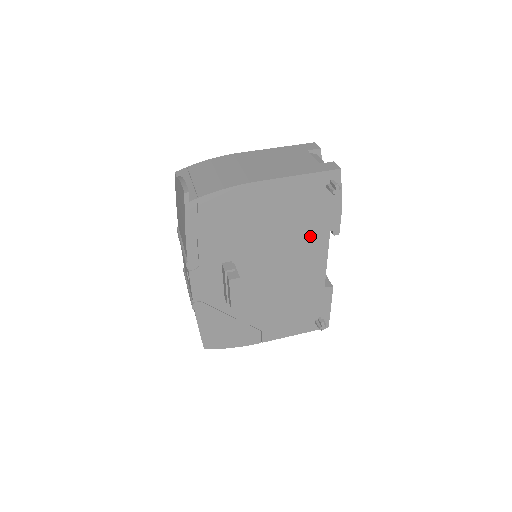
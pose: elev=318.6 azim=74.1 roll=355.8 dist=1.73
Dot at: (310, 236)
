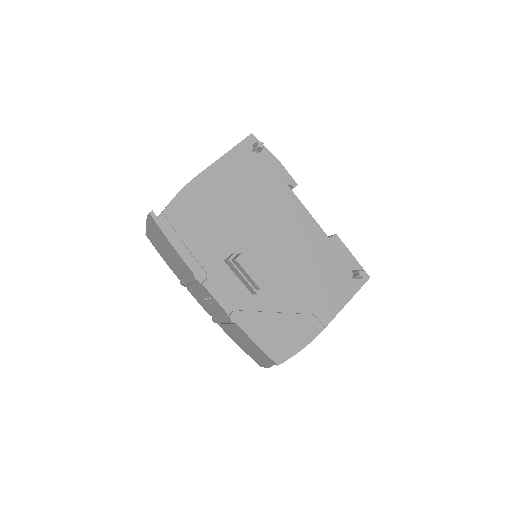
Dot at: (276, 198)
